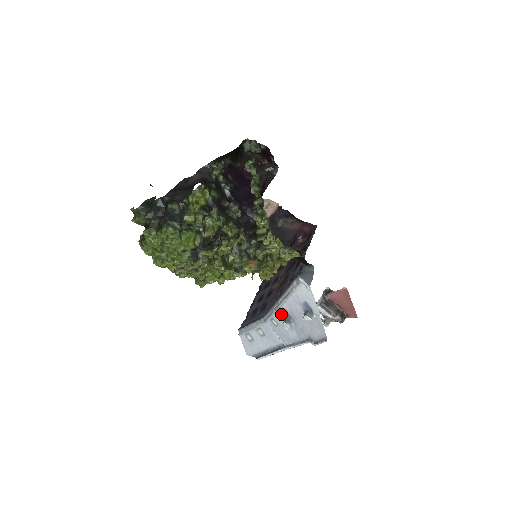
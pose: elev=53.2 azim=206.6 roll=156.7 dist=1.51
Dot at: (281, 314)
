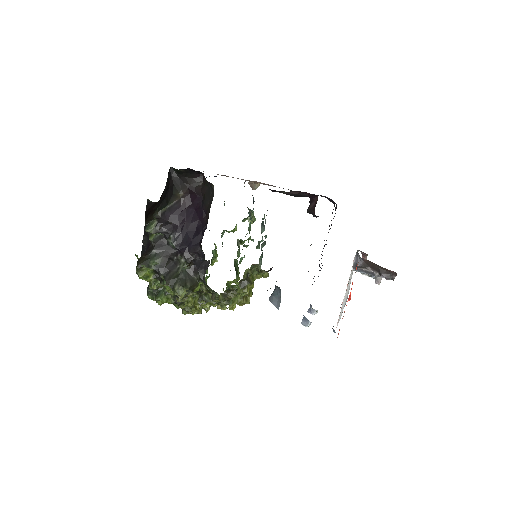
Dot at: occluded
